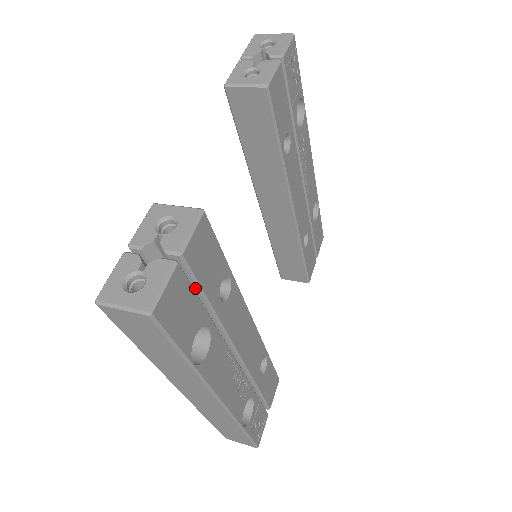
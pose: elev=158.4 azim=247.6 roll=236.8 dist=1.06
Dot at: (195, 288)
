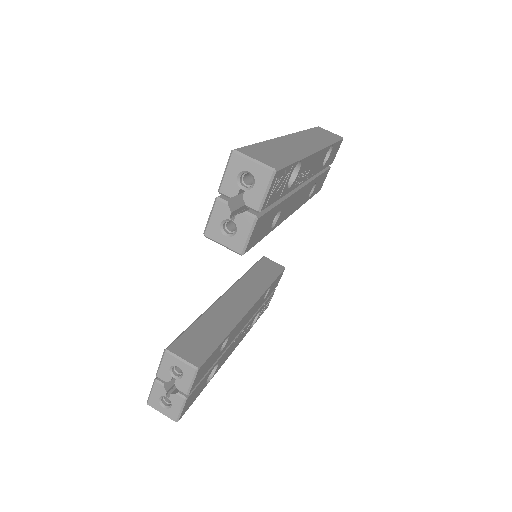
Dot at: occluded
